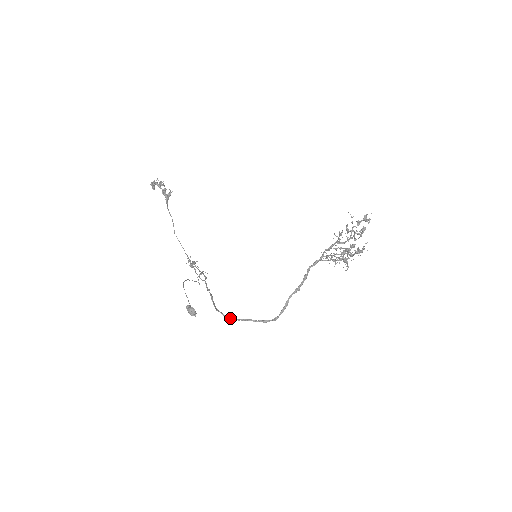
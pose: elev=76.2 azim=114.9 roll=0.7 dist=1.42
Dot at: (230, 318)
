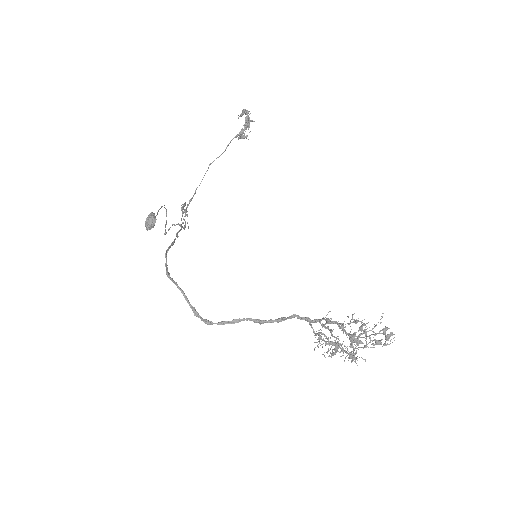
Dot at: (169, 274)
